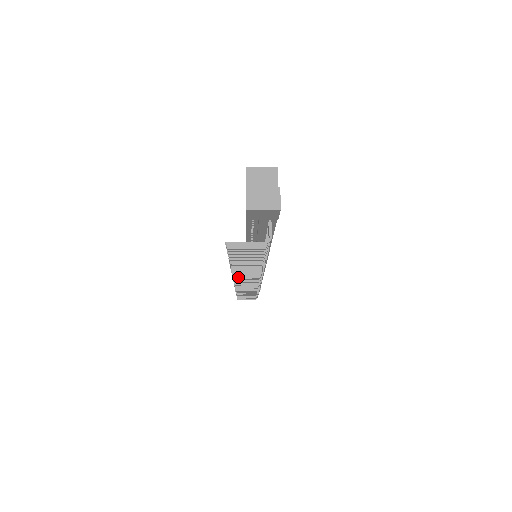
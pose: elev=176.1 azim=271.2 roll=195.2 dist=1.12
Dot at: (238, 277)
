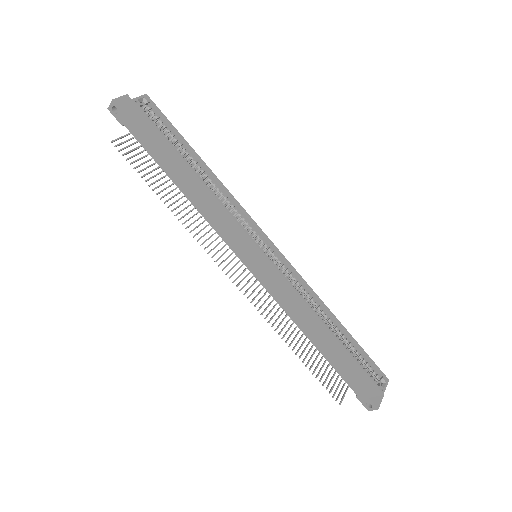
Dot at: occluded
